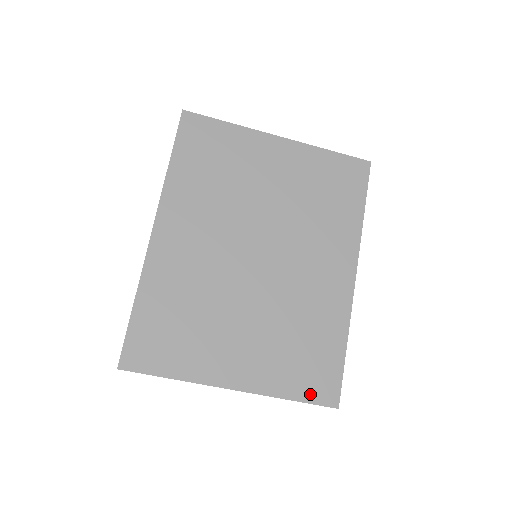
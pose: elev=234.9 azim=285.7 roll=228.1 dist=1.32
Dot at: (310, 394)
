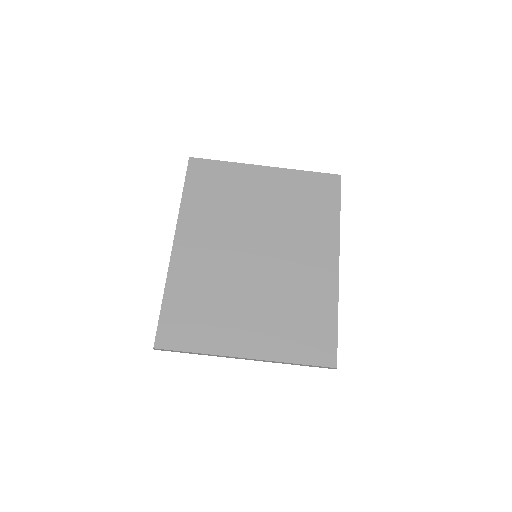
Dot at: (311, 358)
